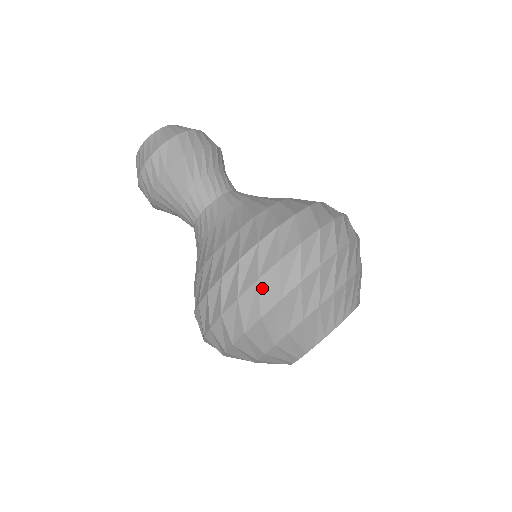
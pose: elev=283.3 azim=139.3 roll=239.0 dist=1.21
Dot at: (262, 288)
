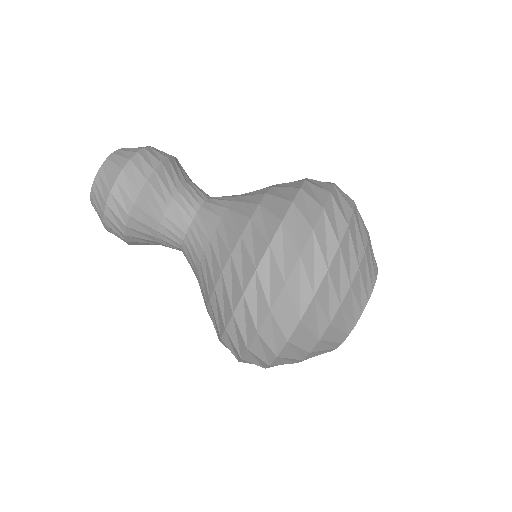
Dot at: (278, 316)
